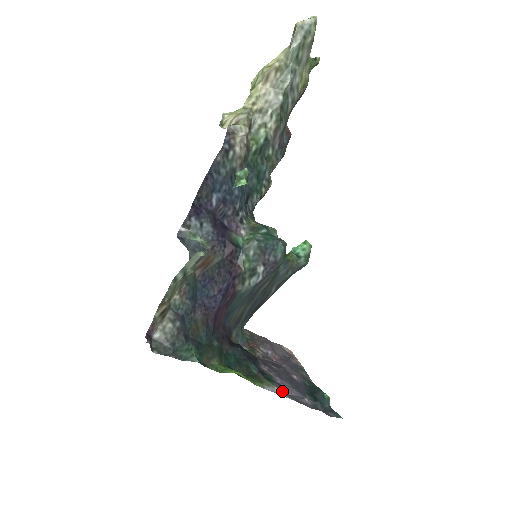
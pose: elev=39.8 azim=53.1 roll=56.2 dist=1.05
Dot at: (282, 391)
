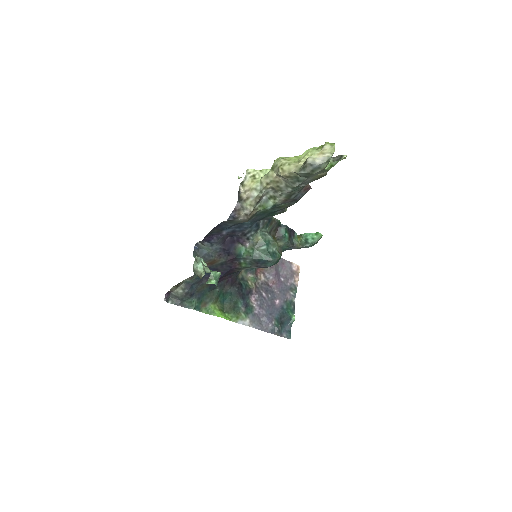
Dot at: (252, 322)
